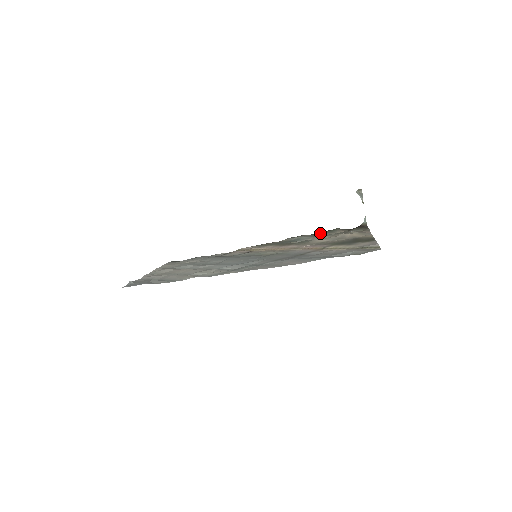
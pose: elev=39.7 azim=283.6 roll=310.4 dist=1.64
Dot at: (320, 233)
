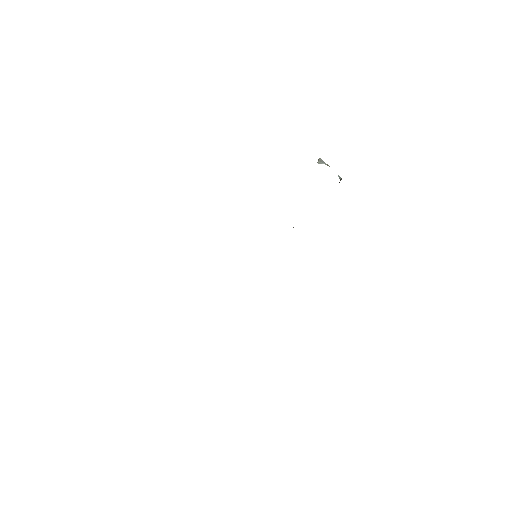
Dot at: occluded
